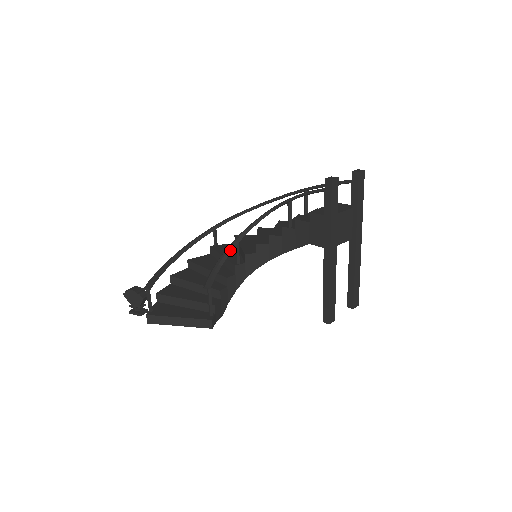
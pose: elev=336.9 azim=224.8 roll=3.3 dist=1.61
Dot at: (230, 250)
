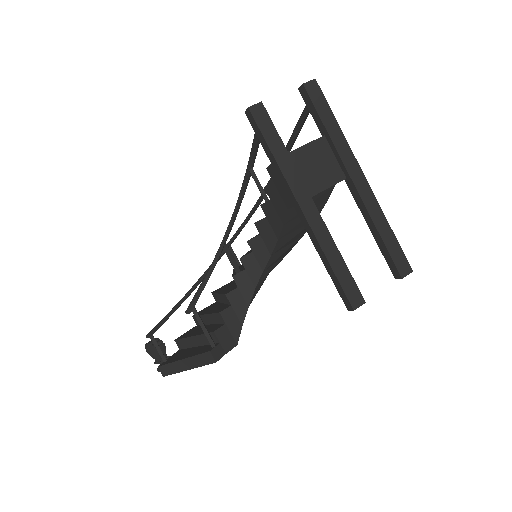
Dot at: (216, 259)
